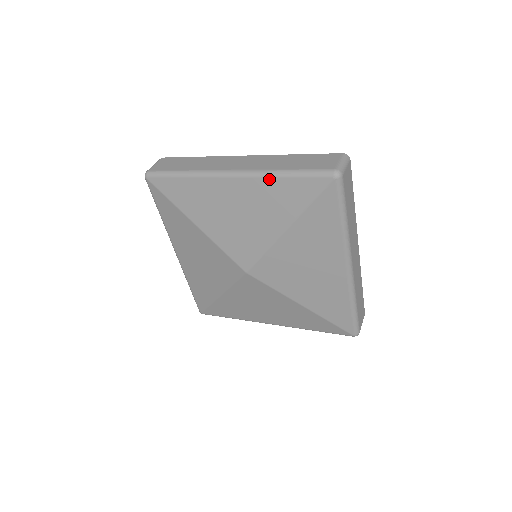
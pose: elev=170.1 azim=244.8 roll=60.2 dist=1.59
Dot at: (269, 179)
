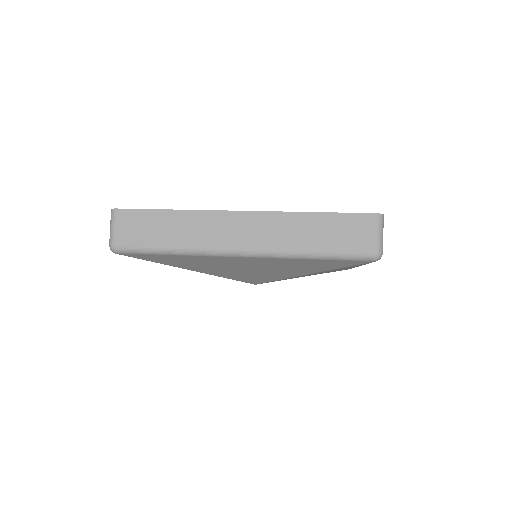
Dot at: (292, 259)
